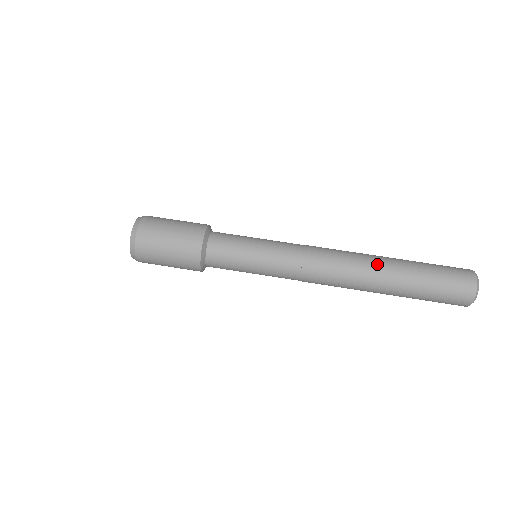
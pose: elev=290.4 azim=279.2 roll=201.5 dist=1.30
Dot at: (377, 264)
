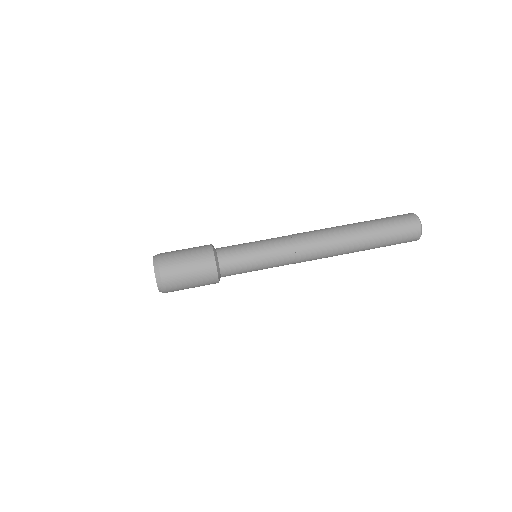
Dot at: (343, 225)
